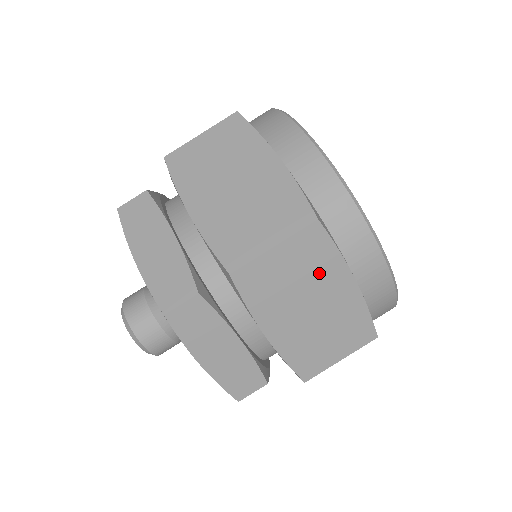
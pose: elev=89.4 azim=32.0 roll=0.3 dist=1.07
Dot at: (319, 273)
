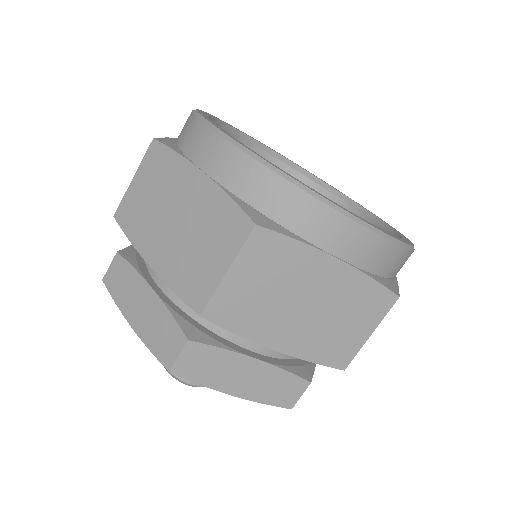
Dot at: (292, 271)
